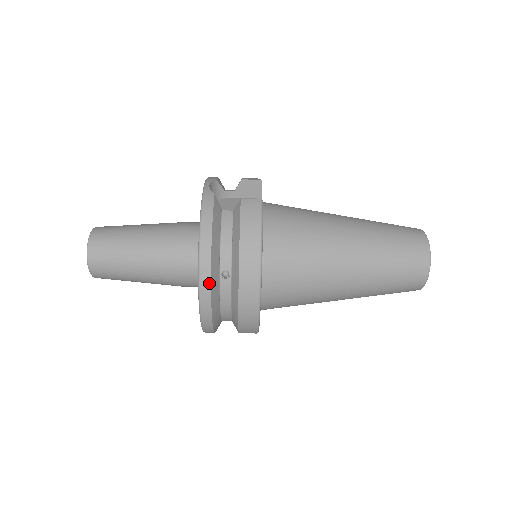
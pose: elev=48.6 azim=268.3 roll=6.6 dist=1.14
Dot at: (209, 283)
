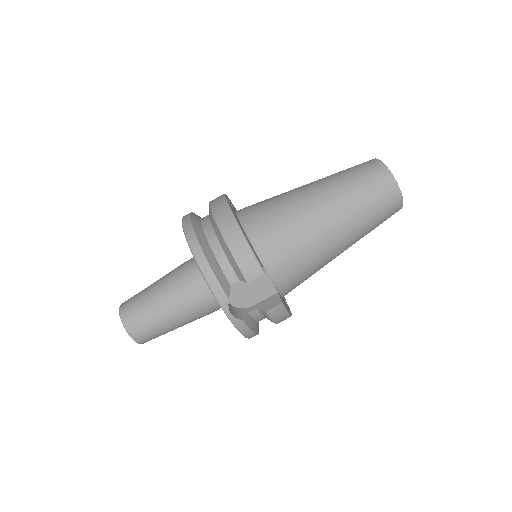
Dot at: (189, 213)
